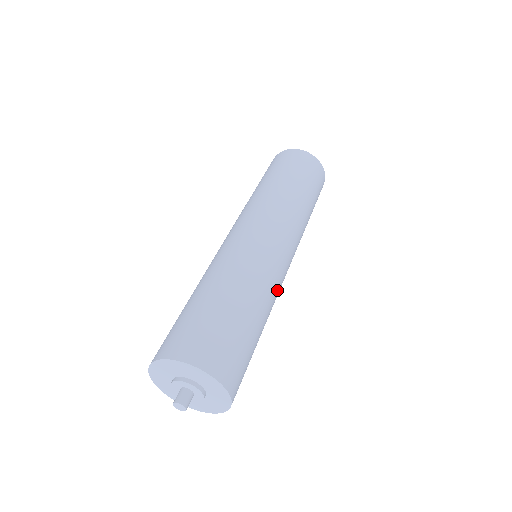
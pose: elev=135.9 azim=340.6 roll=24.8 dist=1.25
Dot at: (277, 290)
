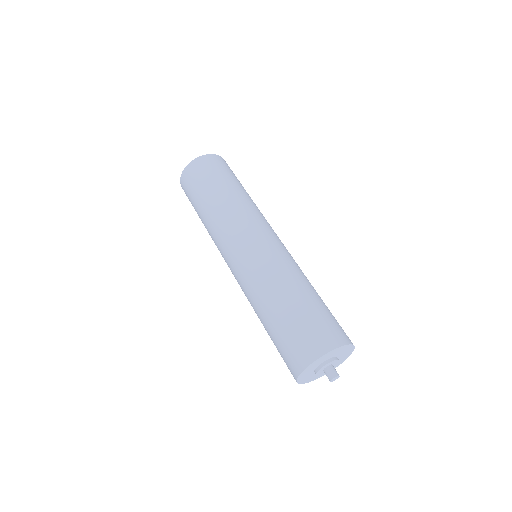
Dot at: occluded
